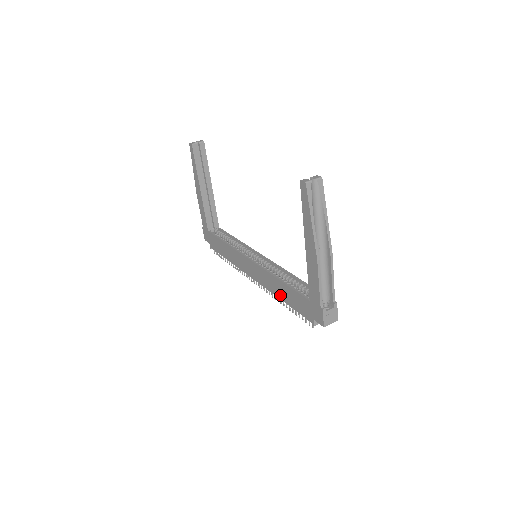
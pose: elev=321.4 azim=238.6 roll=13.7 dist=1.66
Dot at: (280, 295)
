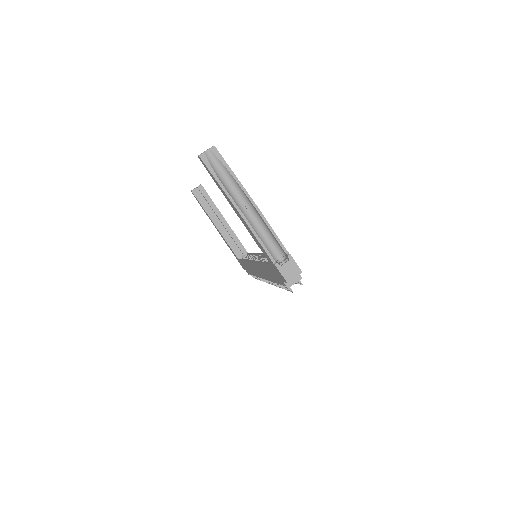
Dot at: (270, 278)
